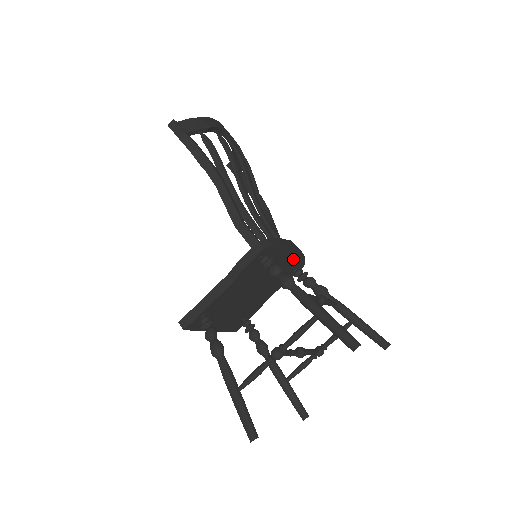
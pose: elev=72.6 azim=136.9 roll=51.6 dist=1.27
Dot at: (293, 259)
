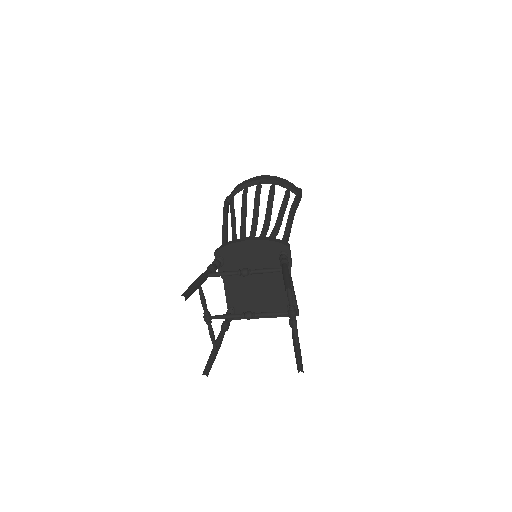
Dot at: (263, 248)
